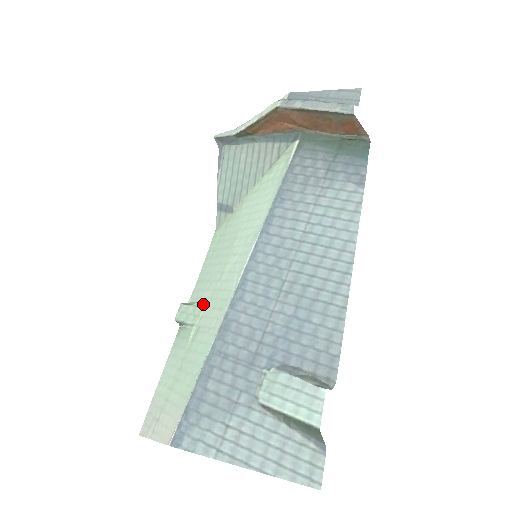
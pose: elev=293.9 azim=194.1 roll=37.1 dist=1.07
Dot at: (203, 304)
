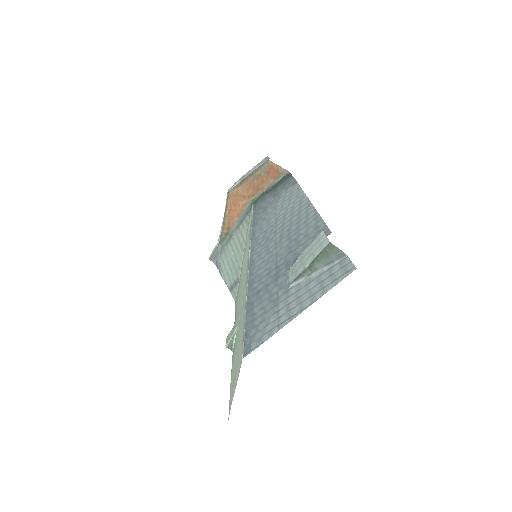
Dot at: occluded
